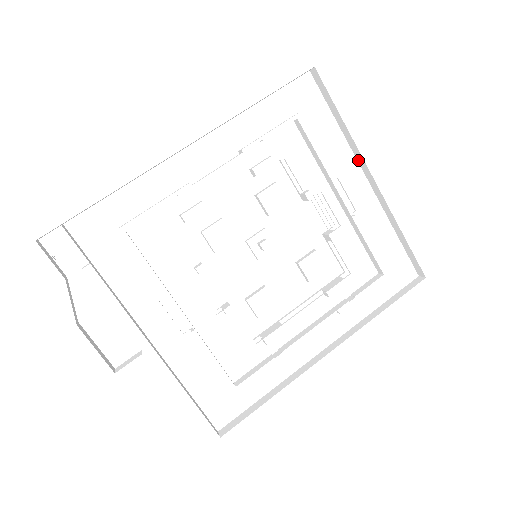
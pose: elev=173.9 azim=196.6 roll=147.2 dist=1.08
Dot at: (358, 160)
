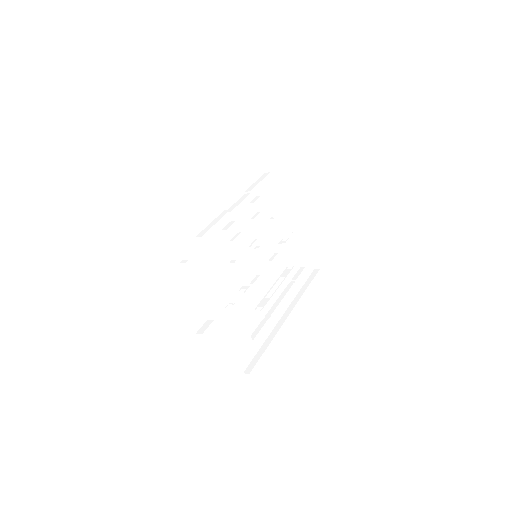
Dot at: (290, 201)
